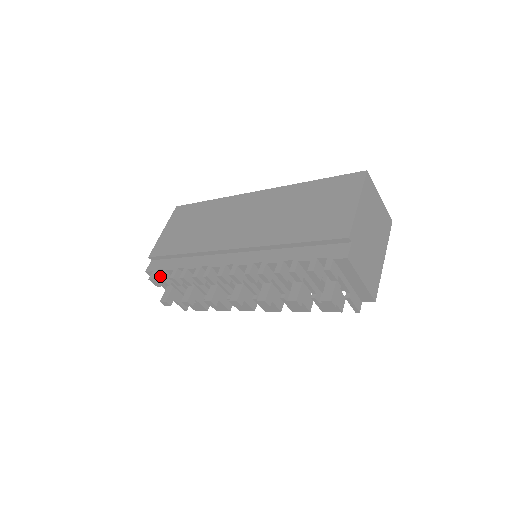
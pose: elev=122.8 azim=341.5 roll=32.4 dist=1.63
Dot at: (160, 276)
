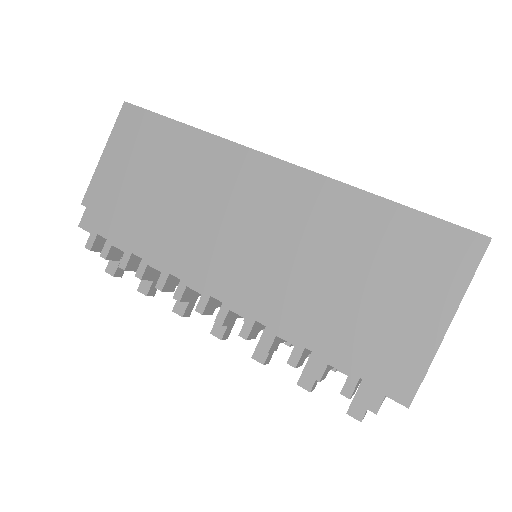
Dot at: (103, 253)
